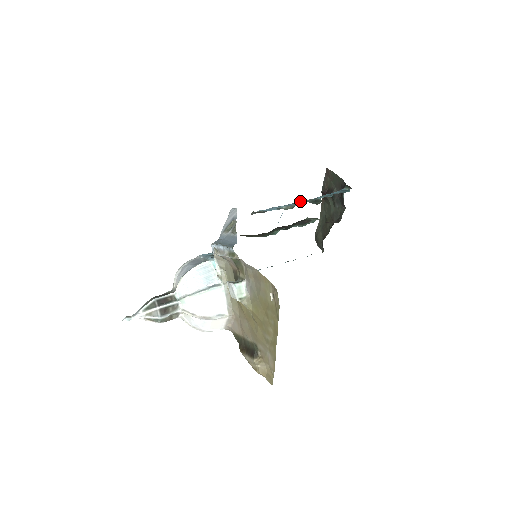
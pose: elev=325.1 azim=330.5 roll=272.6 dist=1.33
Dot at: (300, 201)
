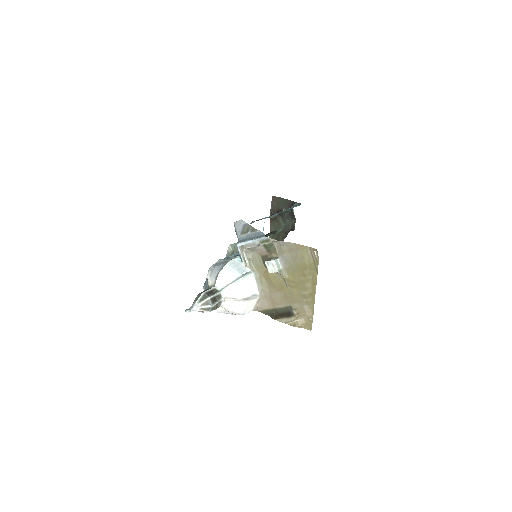
Dot at: occluded
